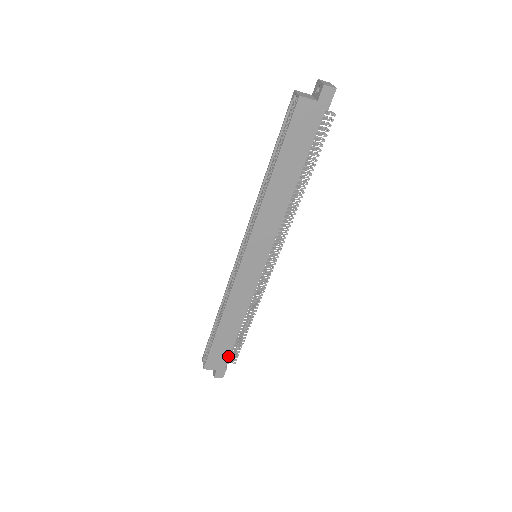
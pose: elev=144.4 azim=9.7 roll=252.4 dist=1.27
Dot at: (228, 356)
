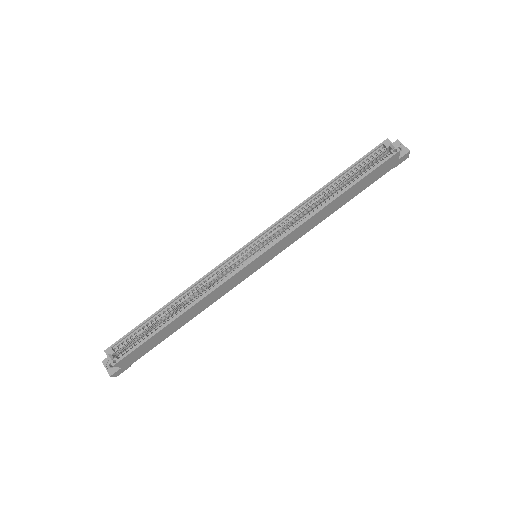
Dot at: (146, 352)
